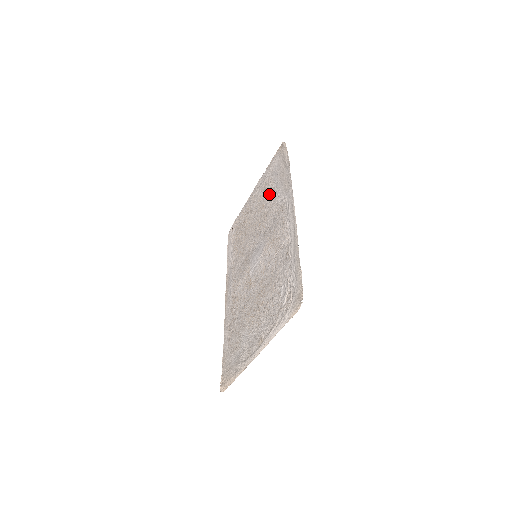
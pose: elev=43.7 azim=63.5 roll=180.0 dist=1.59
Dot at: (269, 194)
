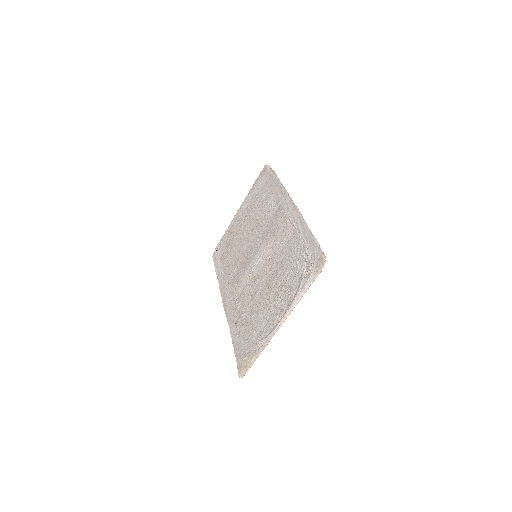
Dot at: (259, 206)
